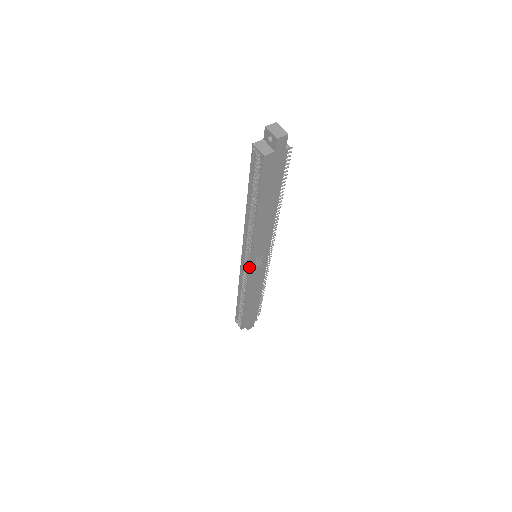
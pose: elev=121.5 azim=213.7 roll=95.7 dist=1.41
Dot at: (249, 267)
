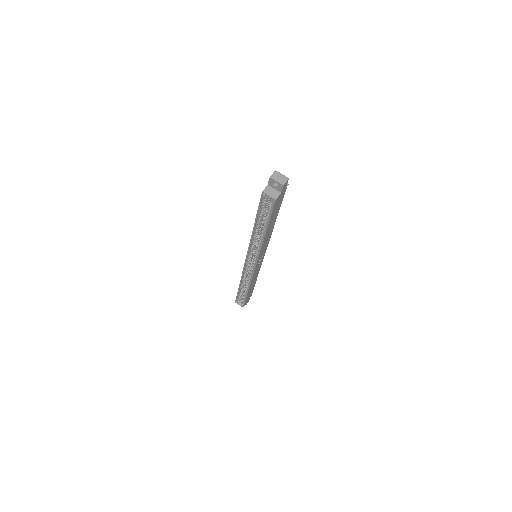
Dot at: (255, 267)
